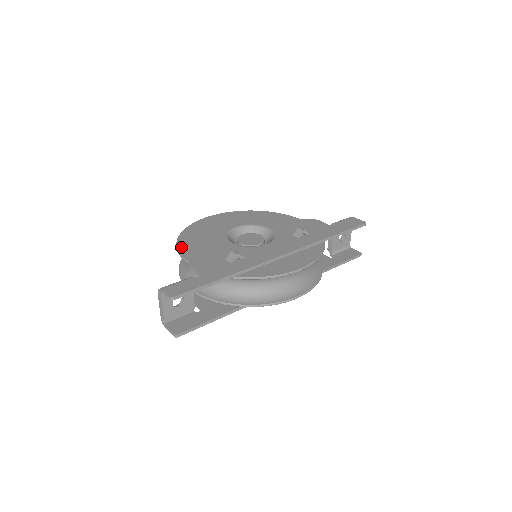
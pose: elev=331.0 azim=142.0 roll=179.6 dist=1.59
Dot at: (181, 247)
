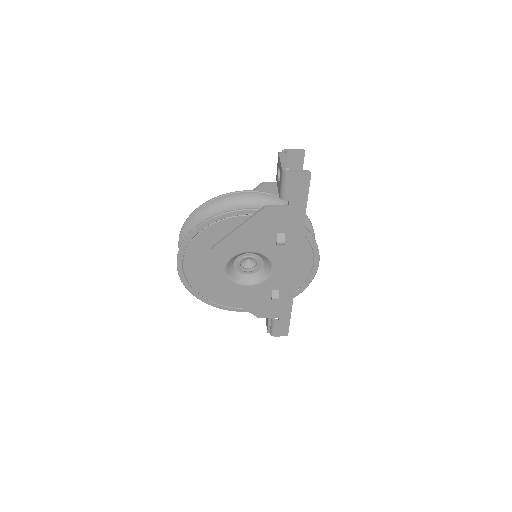
Dot at: (222, 198)
